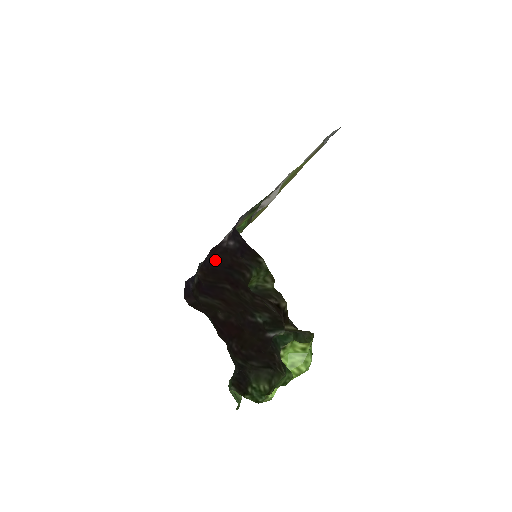
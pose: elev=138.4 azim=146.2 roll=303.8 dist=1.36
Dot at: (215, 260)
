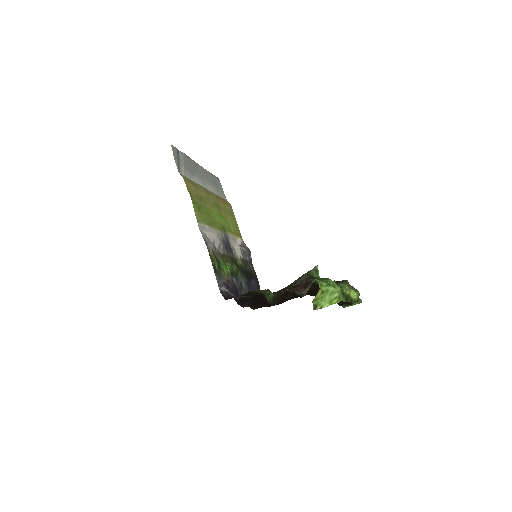
Dot at: (246, 306)
